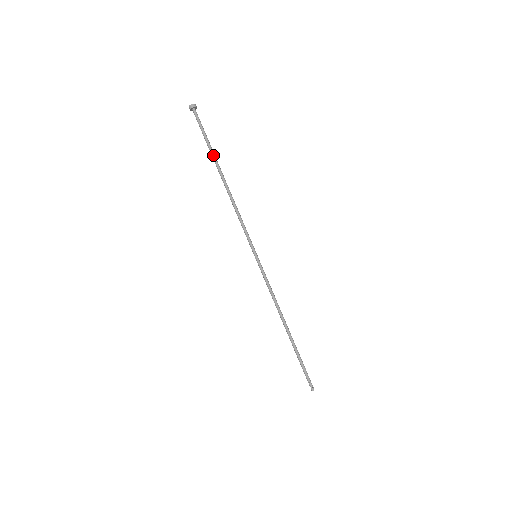
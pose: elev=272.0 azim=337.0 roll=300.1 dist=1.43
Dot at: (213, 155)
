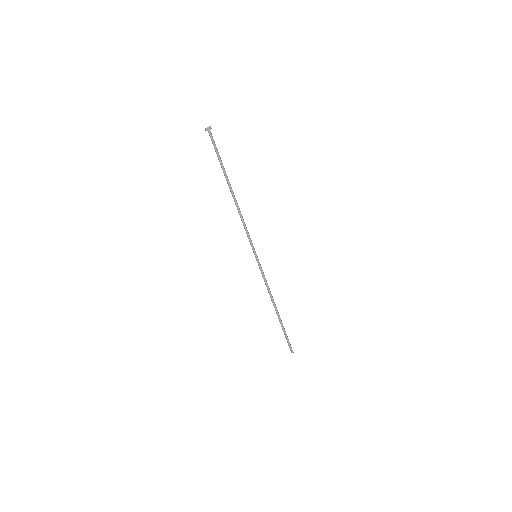
Dot at: occluded
